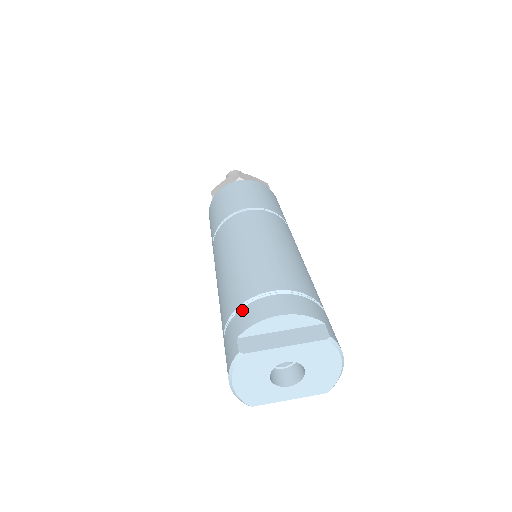
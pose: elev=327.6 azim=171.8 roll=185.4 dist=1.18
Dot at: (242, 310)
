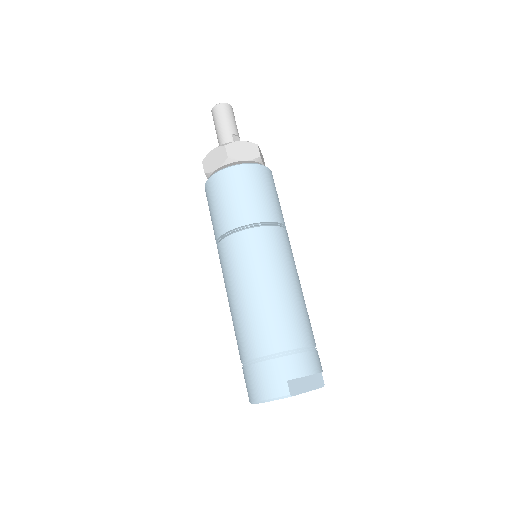
Dot at: (292, 357)
